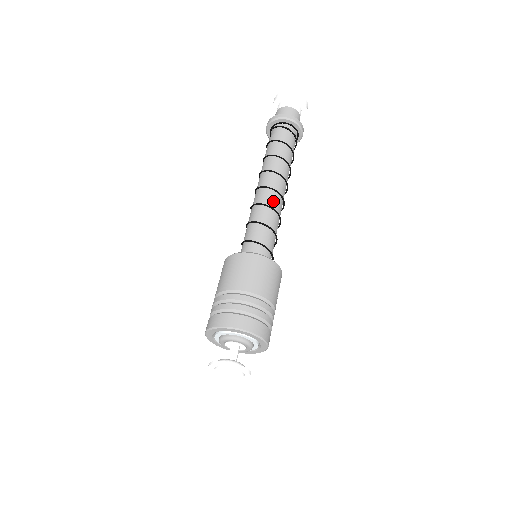
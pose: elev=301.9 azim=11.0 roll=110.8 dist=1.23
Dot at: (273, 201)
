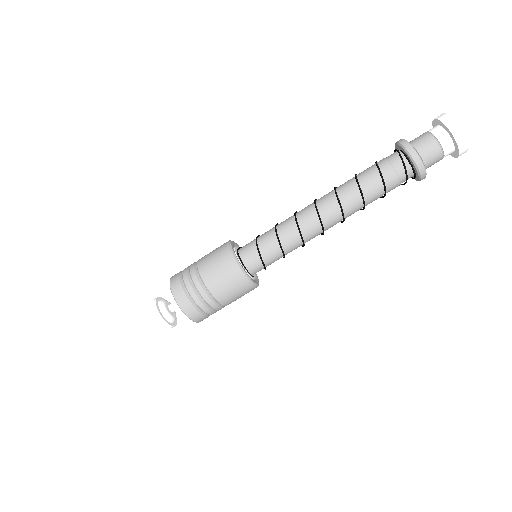
Dot at: (312, 236)
